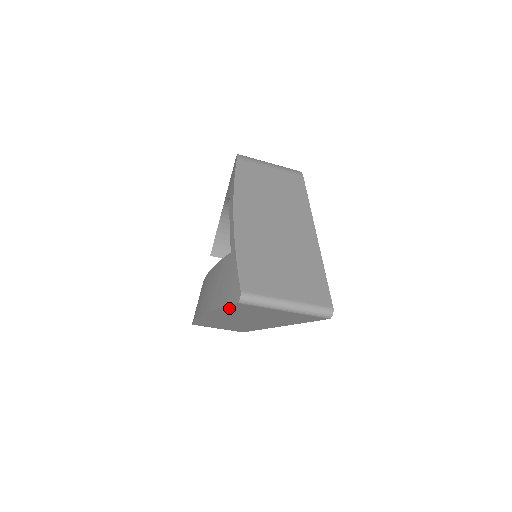
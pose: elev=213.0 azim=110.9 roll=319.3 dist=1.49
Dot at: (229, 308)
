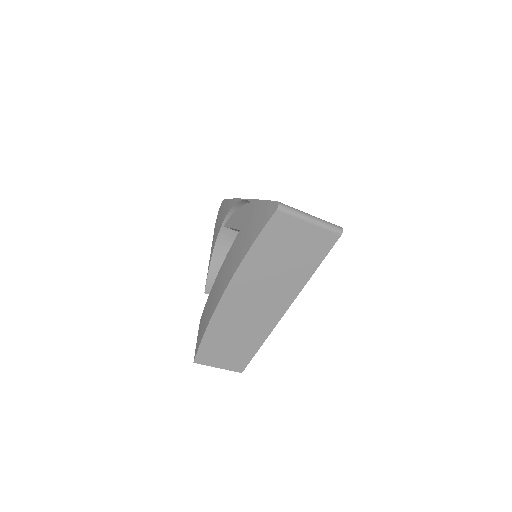
Dot at: (263, 239)
